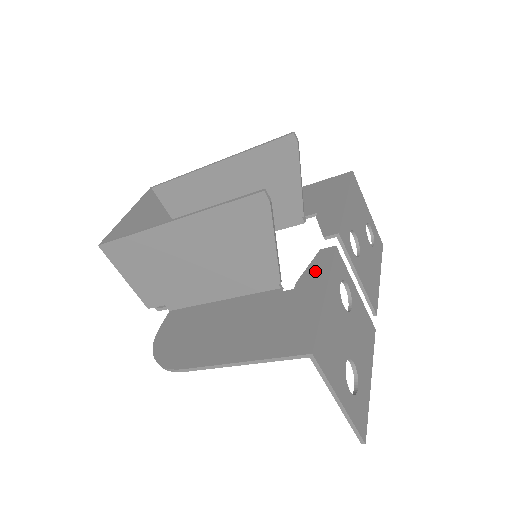
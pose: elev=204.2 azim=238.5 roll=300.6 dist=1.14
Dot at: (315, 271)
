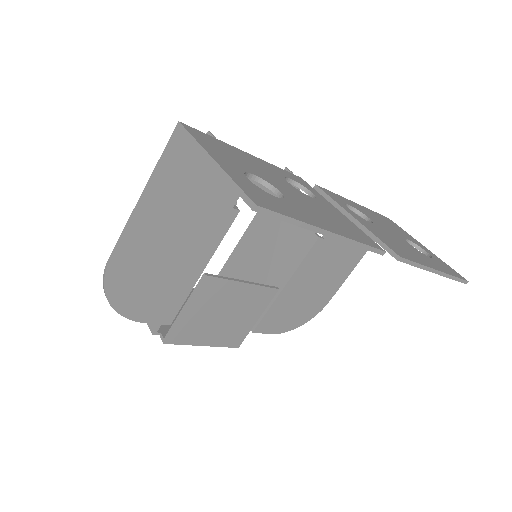
Dot at: occluded
